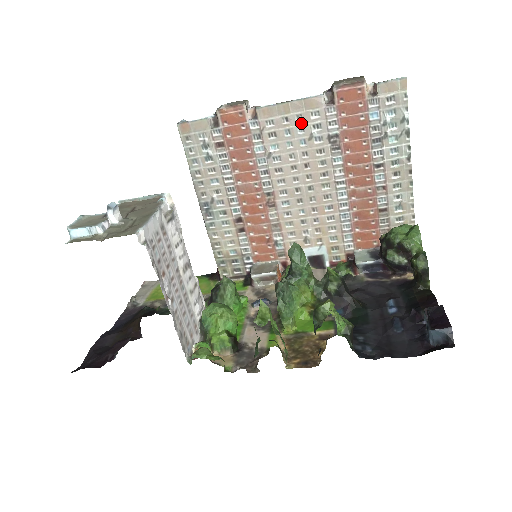
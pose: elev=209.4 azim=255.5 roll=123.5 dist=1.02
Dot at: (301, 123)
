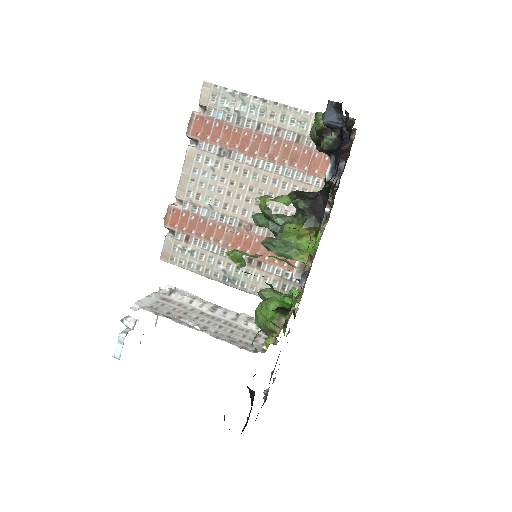
Dot at: (200, 171)
